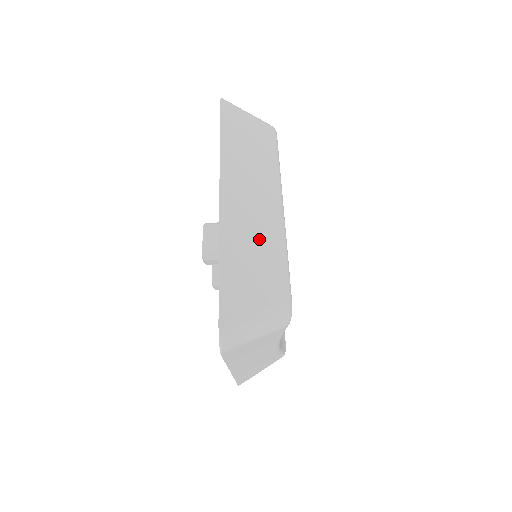
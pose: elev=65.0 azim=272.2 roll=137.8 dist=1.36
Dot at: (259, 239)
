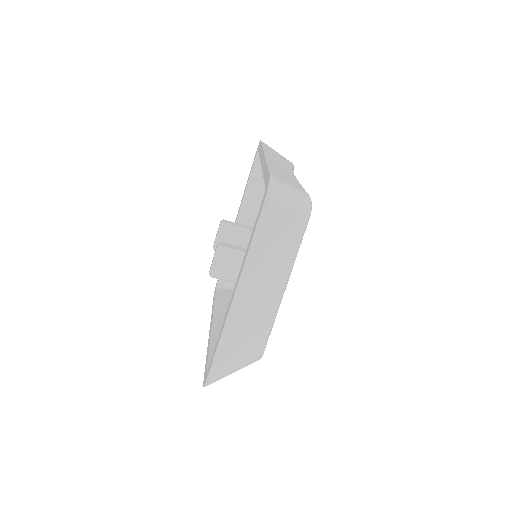
Dot at: (256, 319)
